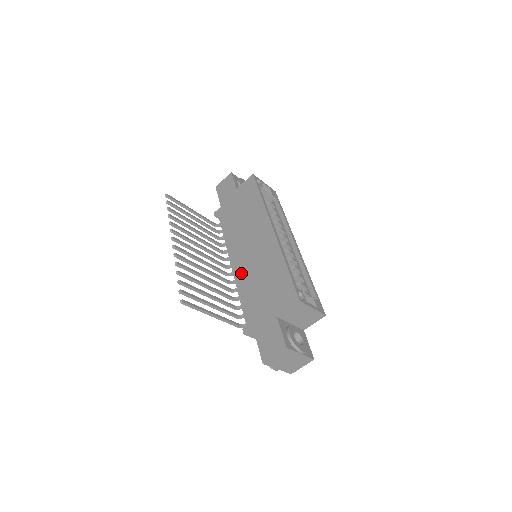
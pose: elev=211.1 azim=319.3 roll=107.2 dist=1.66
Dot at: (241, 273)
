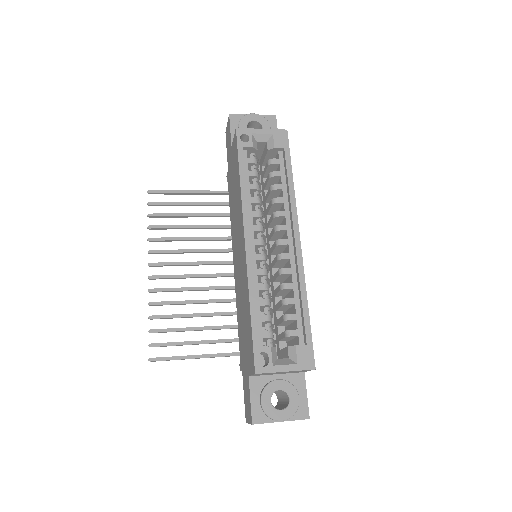
Dot at: (236, 287)
